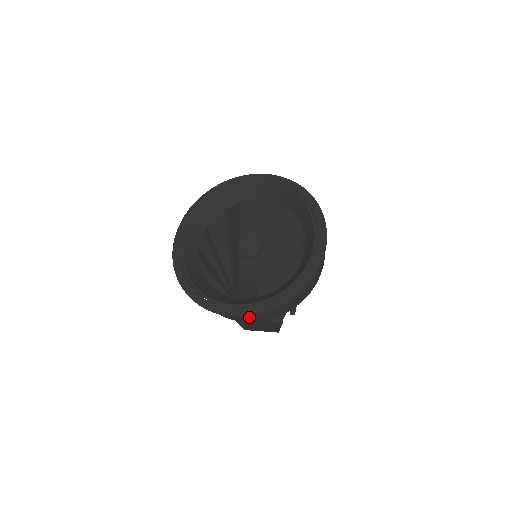
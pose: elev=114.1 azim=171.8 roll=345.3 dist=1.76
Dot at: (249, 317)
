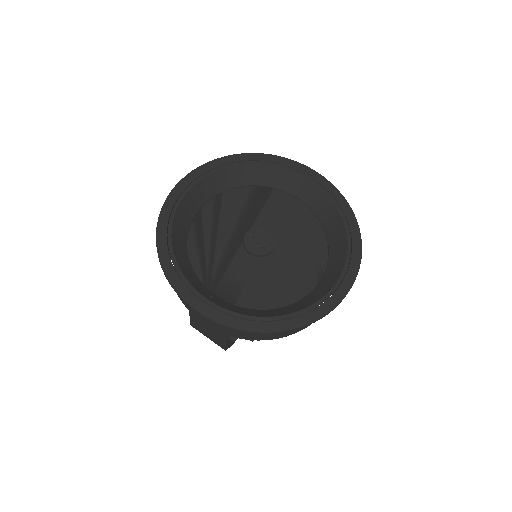
Dot at: (211, 321)
